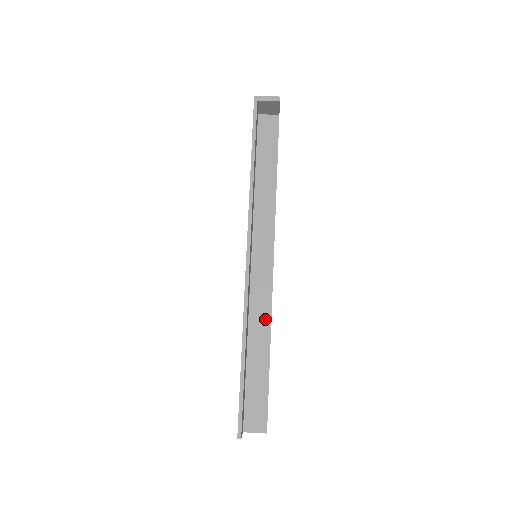
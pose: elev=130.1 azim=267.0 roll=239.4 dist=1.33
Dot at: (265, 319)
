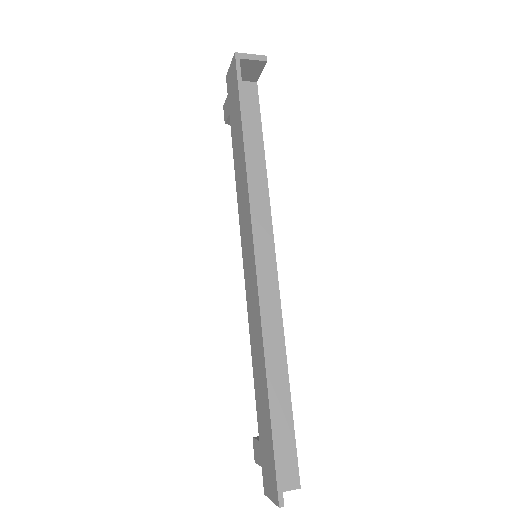
Dot at: (277, 337)
